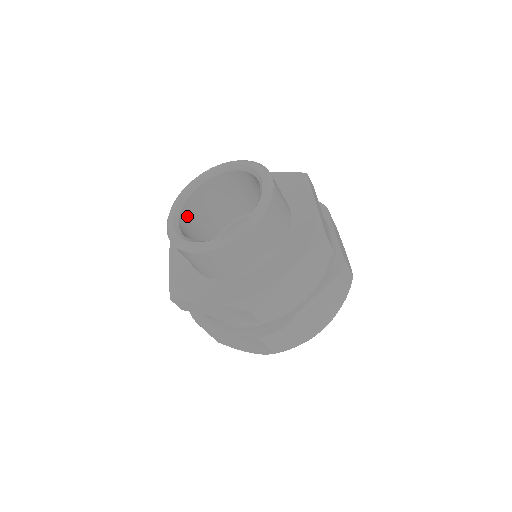
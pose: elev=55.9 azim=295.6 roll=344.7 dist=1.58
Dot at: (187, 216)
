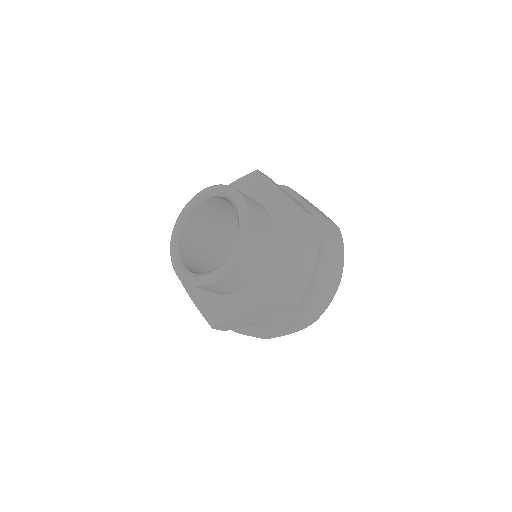
Dot at: (186, 257)
